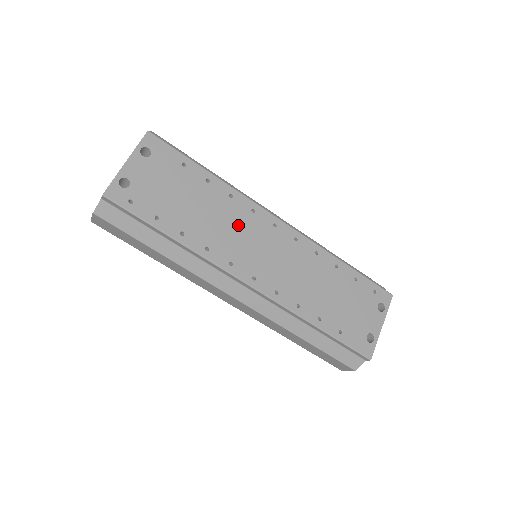
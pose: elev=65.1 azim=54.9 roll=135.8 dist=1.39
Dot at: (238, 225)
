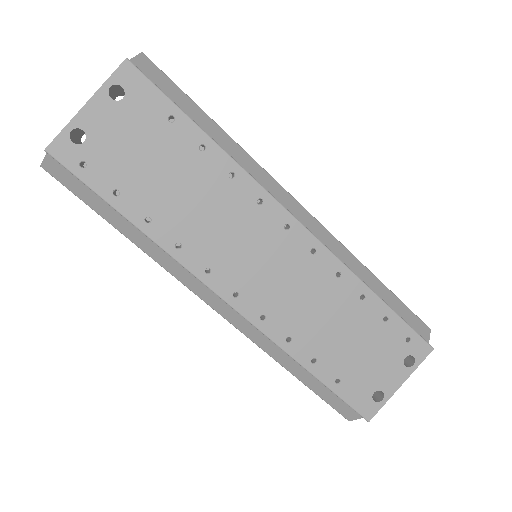
Dot at: (231, 219)
